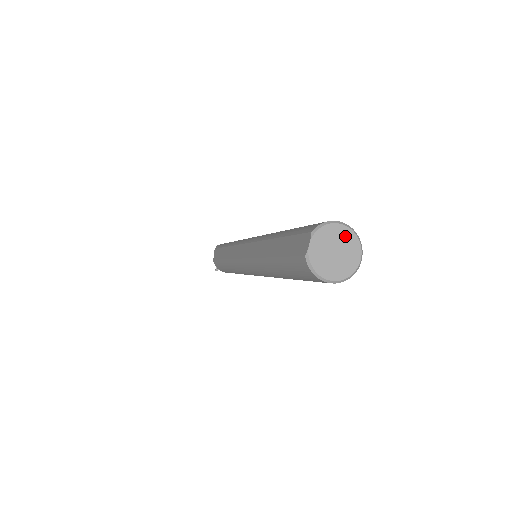
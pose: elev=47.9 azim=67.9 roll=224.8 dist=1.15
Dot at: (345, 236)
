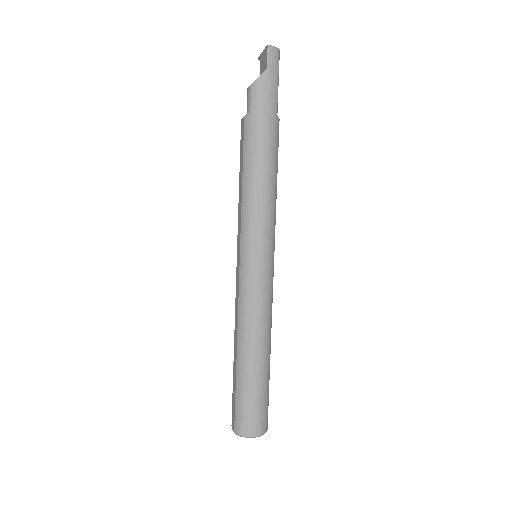
Dot at: occluded
